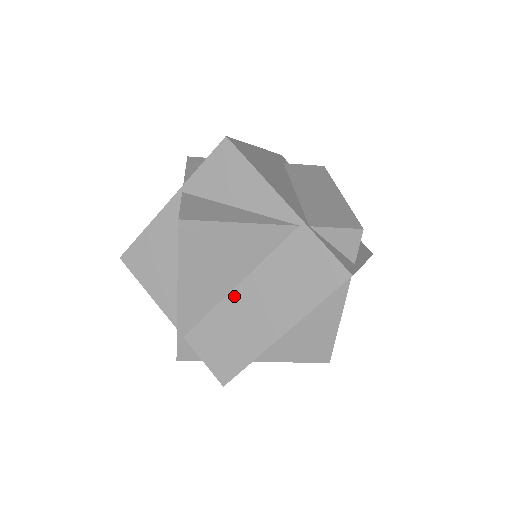
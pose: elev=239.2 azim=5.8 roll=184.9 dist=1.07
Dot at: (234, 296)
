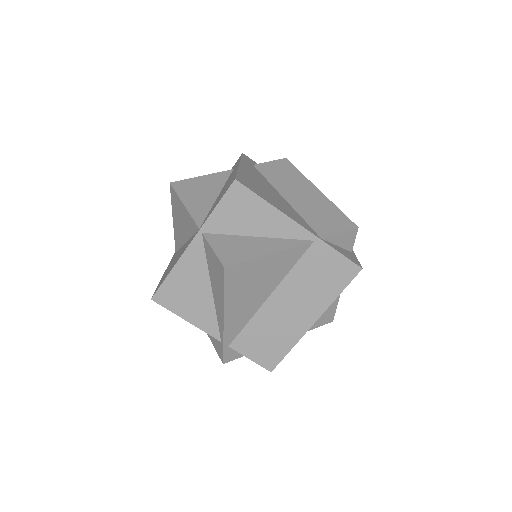
Dot at: (268, 305)
